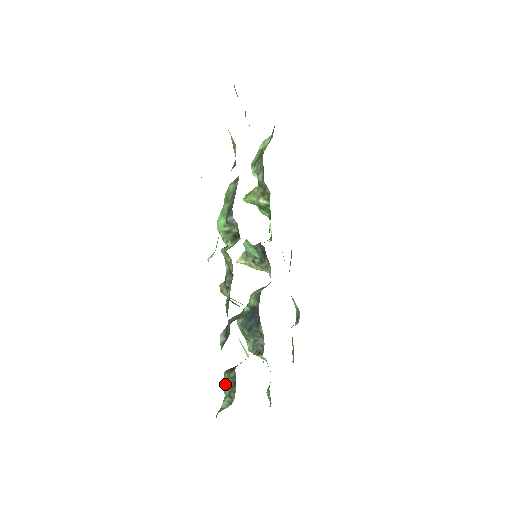
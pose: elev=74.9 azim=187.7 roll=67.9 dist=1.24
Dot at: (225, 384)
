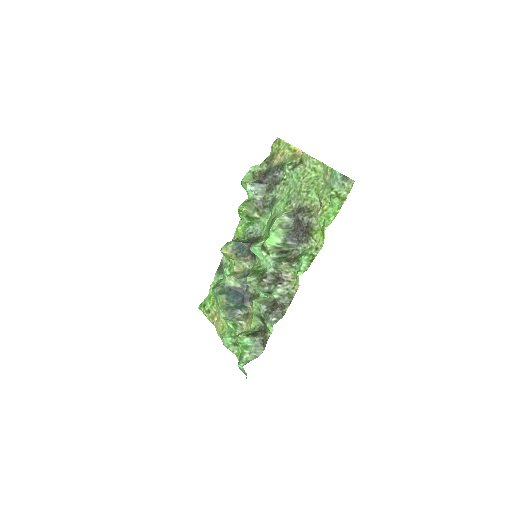
Dot at: (250, 345)
